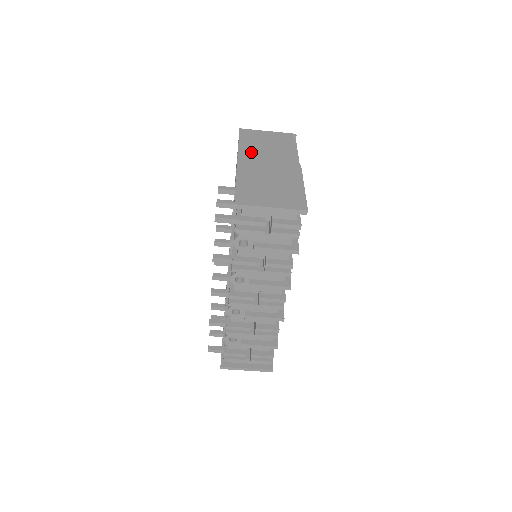
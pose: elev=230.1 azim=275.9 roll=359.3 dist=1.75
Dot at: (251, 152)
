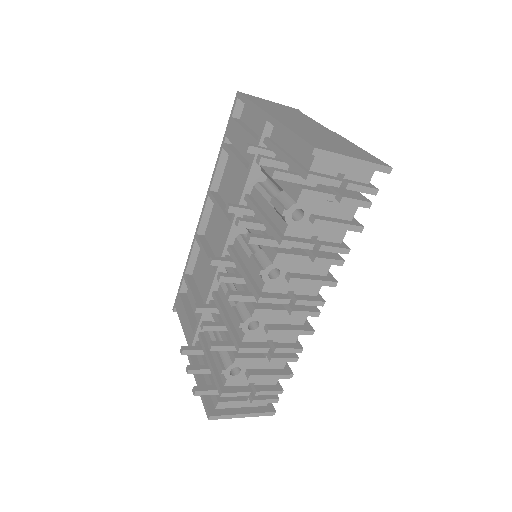
Dot at: (274, 111)
